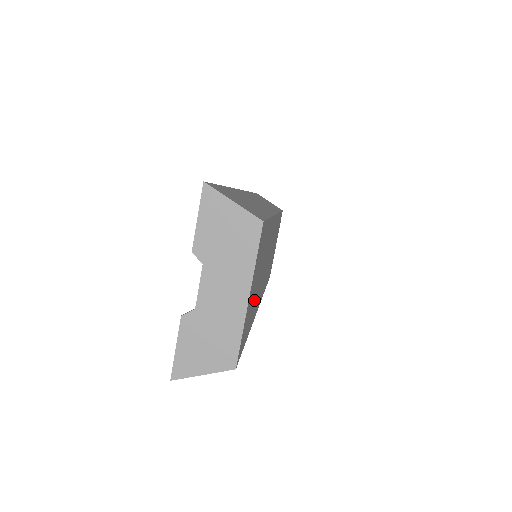
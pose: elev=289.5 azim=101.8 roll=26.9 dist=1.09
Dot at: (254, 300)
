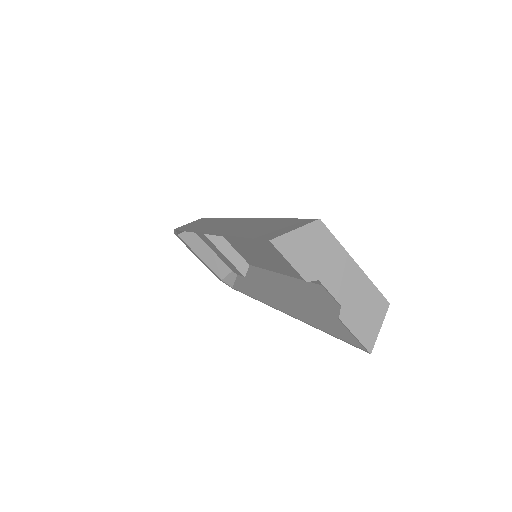
Dot at: occluded
